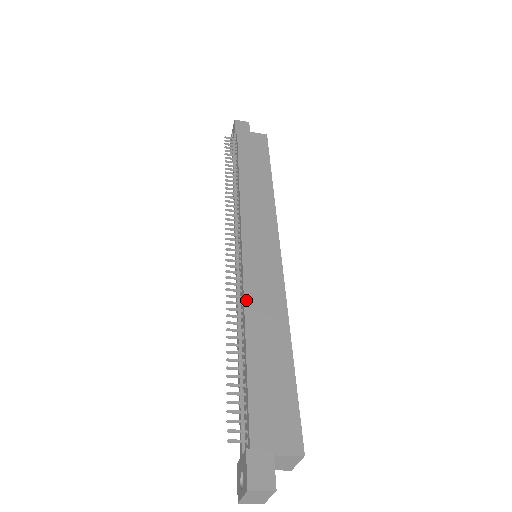
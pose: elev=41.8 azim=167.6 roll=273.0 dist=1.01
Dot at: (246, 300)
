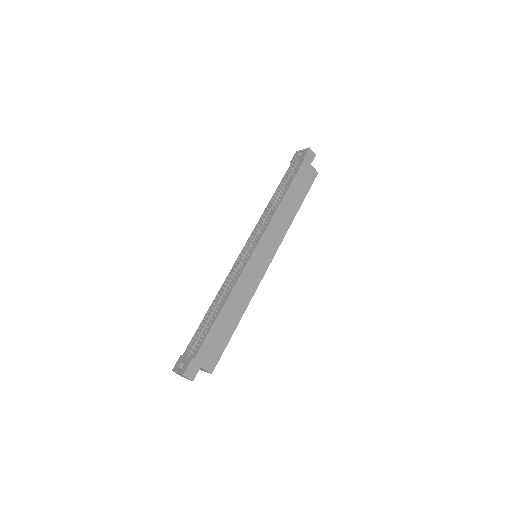
Dot at: (236, 286)
